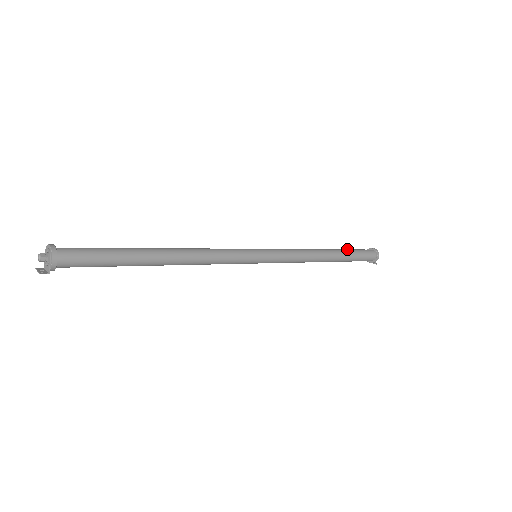
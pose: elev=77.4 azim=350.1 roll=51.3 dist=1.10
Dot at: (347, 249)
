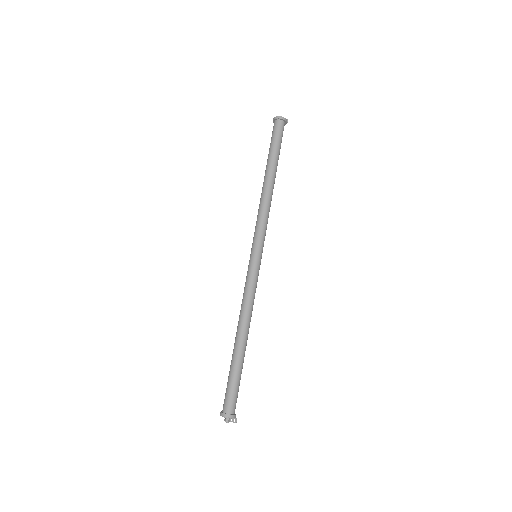
Dot at: (270, 152)
